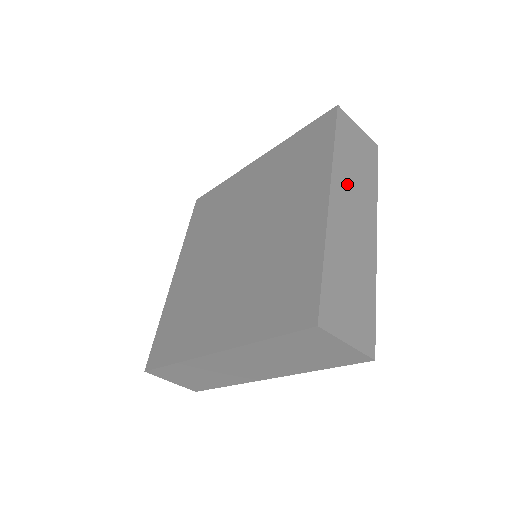
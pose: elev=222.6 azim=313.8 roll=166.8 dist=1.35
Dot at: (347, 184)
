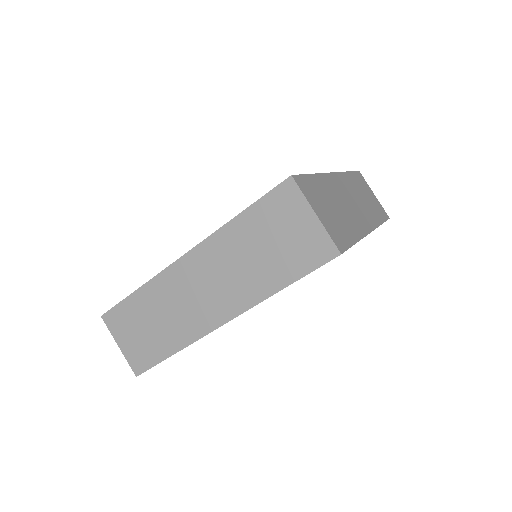
Dot at: (352, 190)
